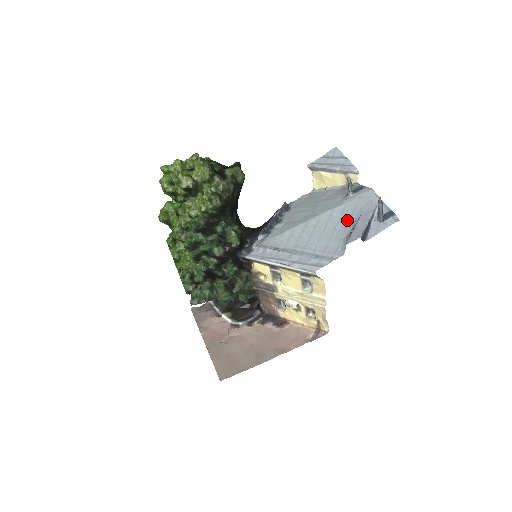
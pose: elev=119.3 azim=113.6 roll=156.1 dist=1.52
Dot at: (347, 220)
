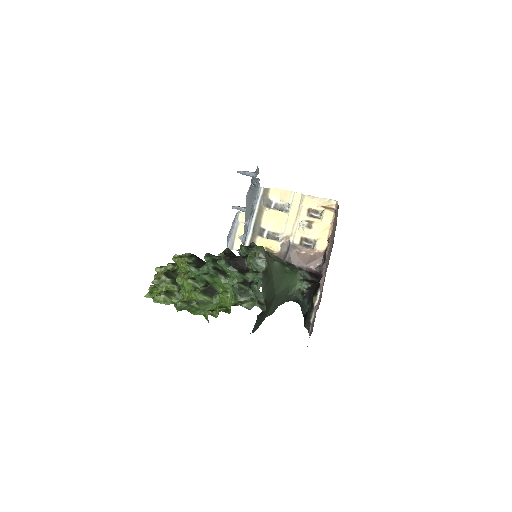
Dot at: (250, 195)
